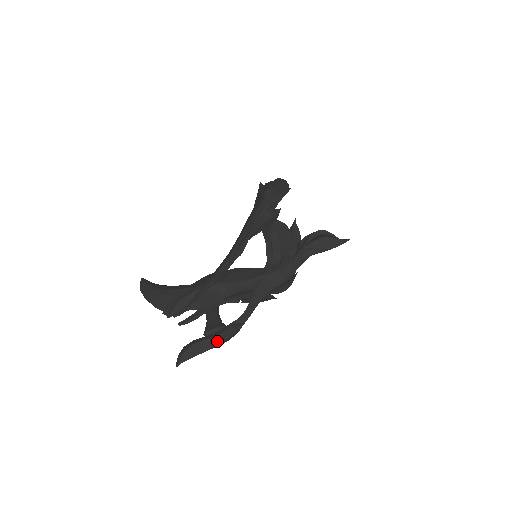
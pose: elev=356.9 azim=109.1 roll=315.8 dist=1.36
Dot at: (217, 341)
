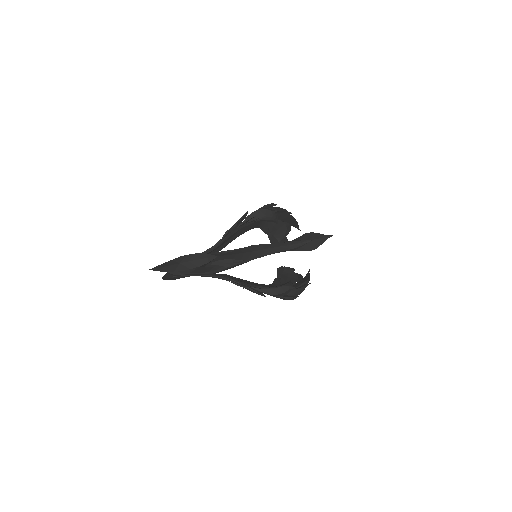
Dot at: (189, 258)
